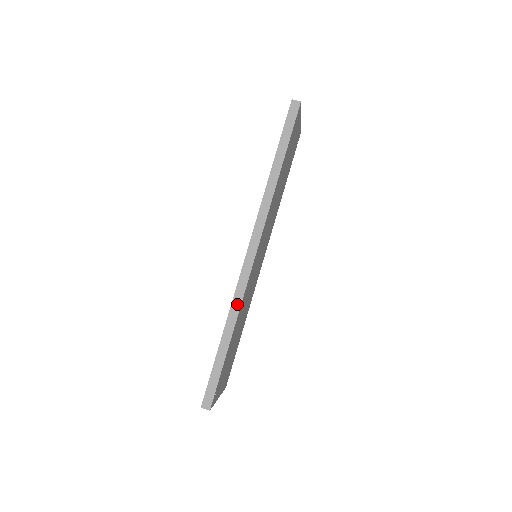
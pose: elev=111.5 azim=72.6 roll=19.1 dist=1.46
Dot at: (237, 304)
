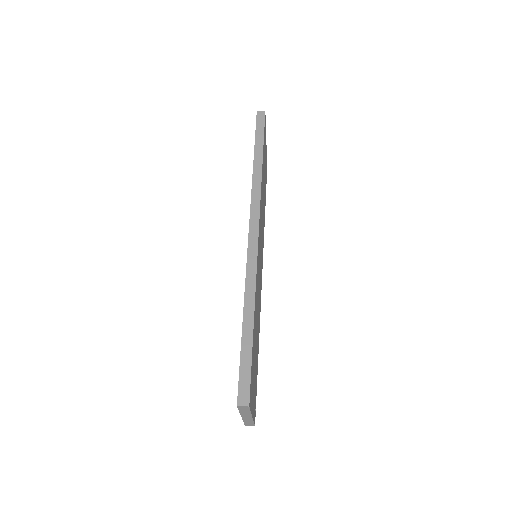
Dot at: (251, 280)
